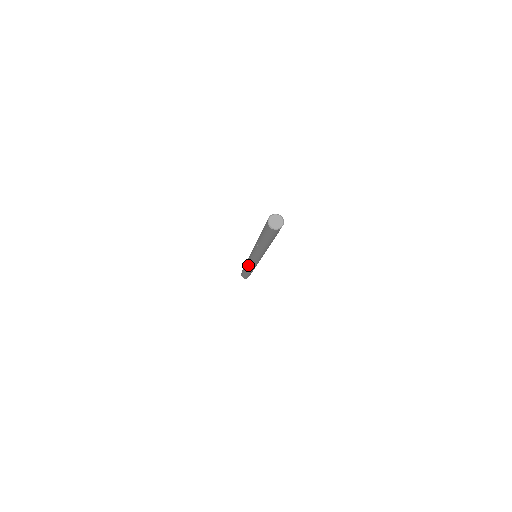
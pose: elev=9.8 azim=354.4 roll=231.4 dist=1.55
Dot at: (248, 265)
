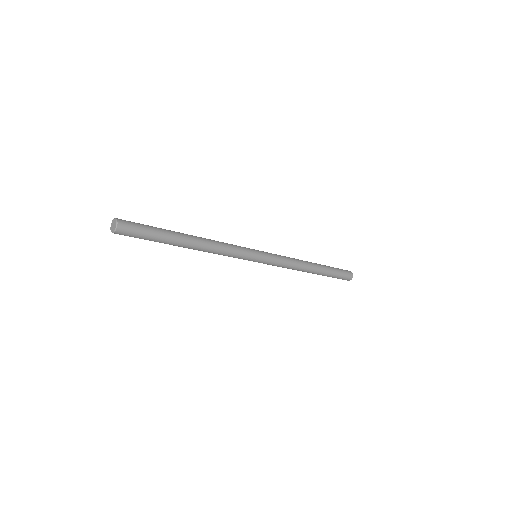
Dot at: occluded
